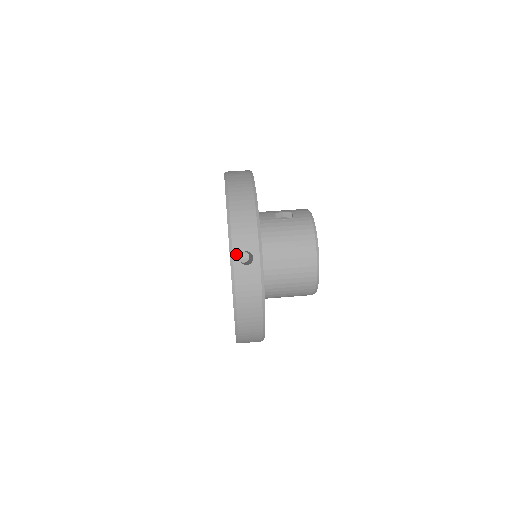
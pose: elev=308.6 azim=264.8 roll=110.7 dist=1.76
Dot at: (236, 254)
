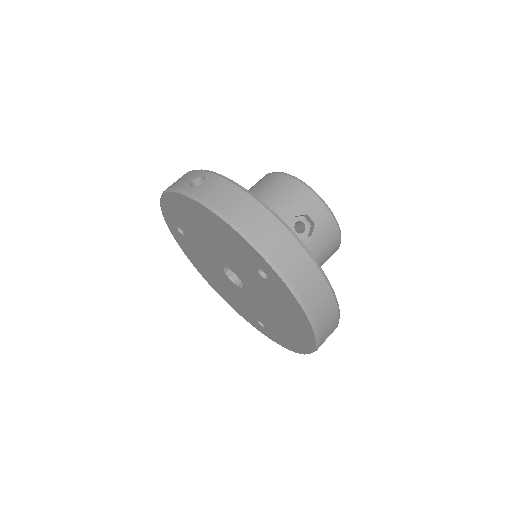
Dot at: (321, 344)
